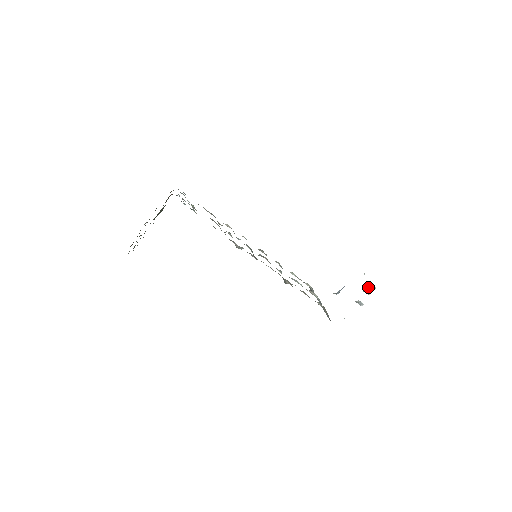
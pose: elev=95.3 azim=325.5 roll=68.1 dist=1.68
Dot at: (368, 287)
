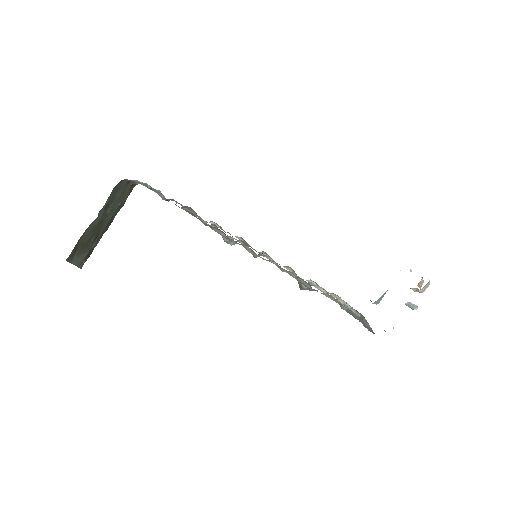
Dot at: (419, 284)
